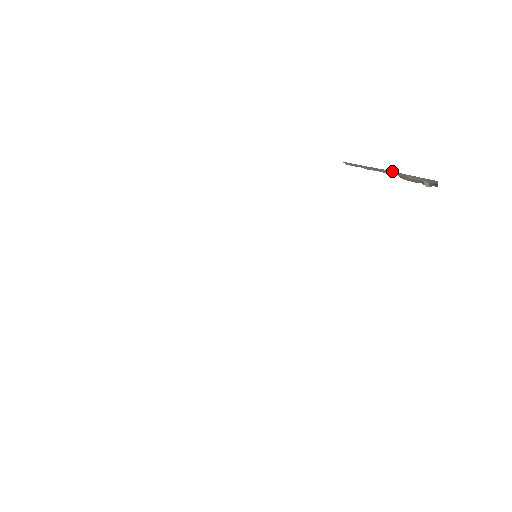
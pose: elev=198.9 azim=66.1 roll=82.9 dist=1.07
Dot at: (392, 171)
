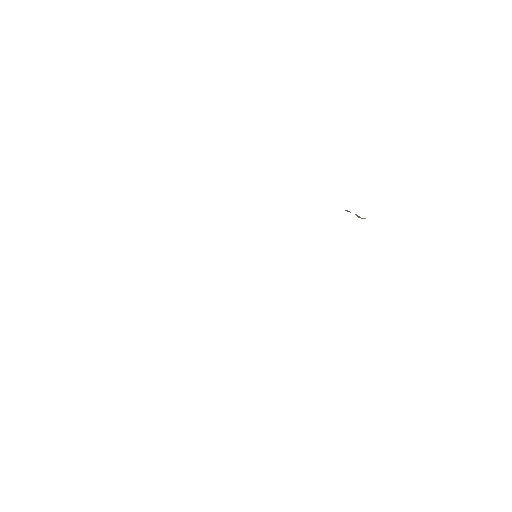
Dot at: occluded
